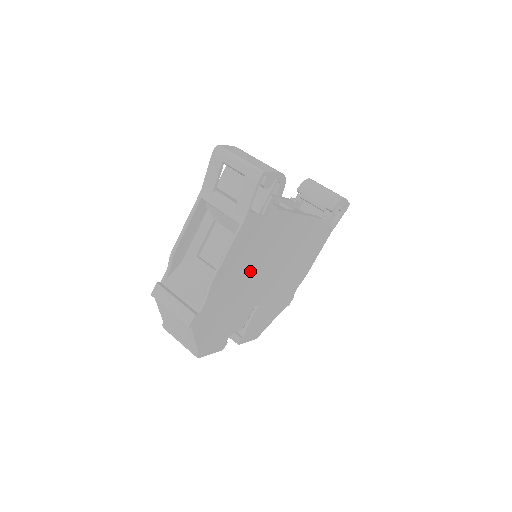
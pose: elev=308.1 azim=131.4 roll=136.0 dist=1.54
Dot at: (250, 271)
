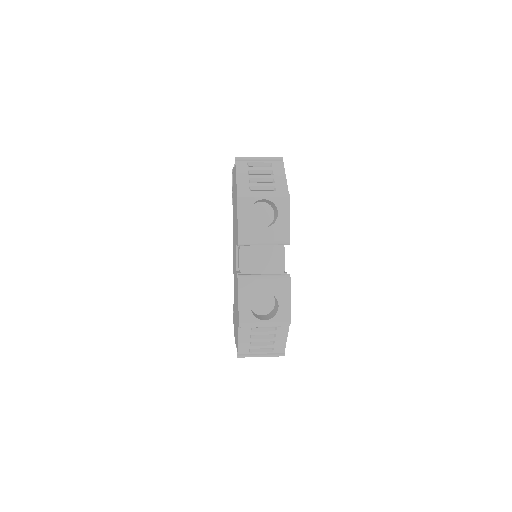
Dot at: occluded
